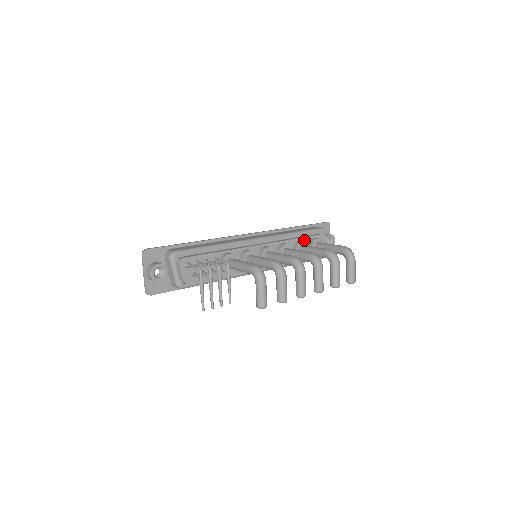
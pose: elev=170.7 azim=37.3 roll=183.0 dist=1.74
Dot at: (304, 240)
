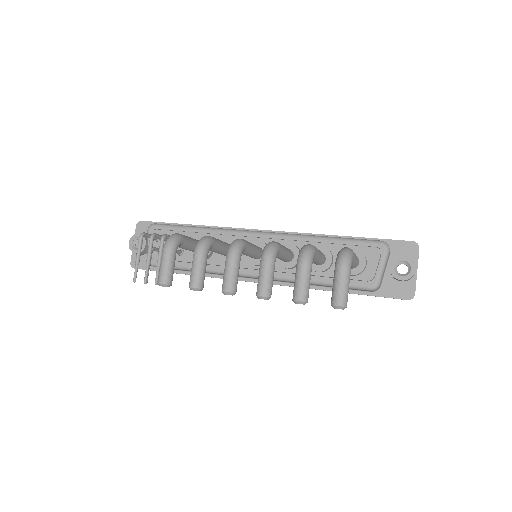
Dot at: (332, 248)
